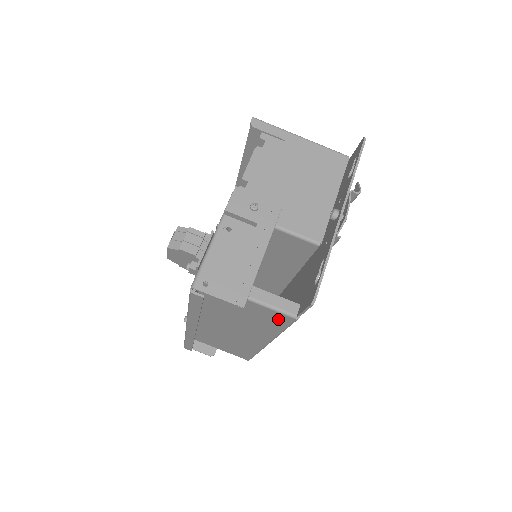
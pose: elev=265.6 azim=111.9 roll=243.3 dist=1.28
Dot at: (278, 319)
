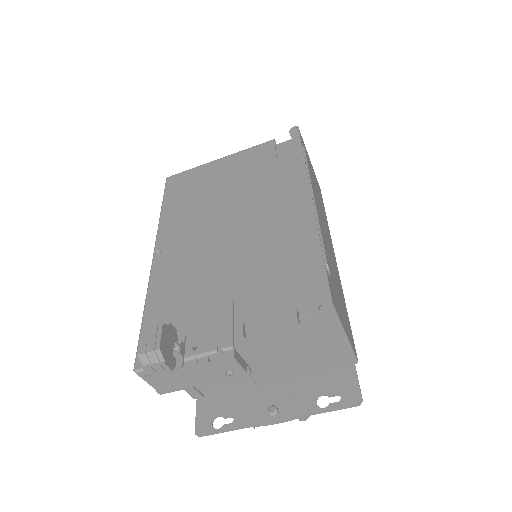
Dot at: occluded
